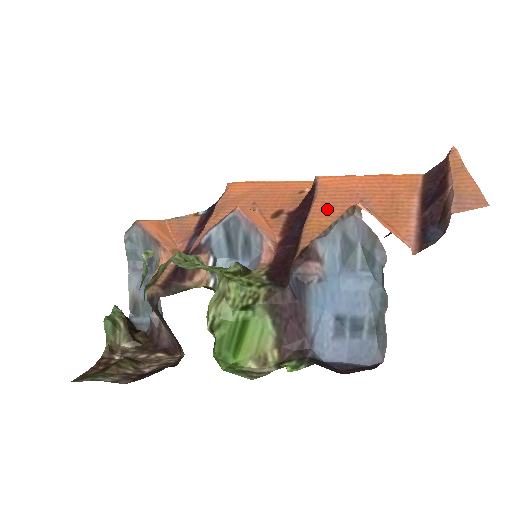
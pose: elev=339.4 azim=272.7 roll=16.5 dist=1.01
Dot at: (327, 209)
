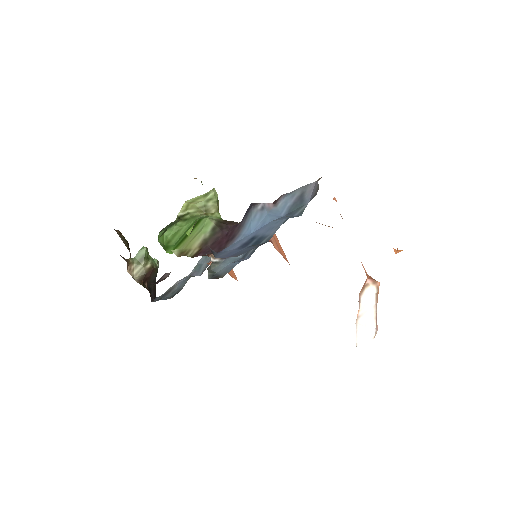
Dot at: occluded
